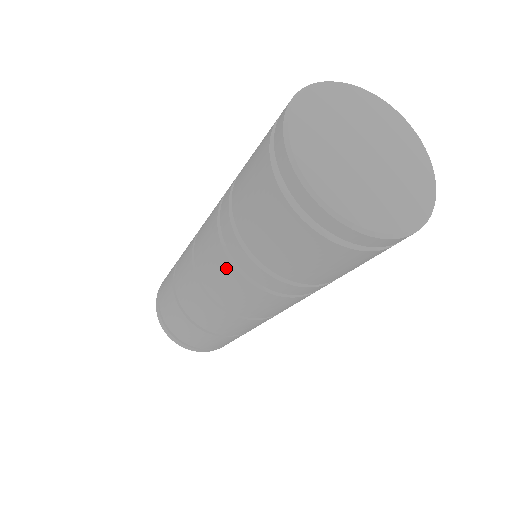
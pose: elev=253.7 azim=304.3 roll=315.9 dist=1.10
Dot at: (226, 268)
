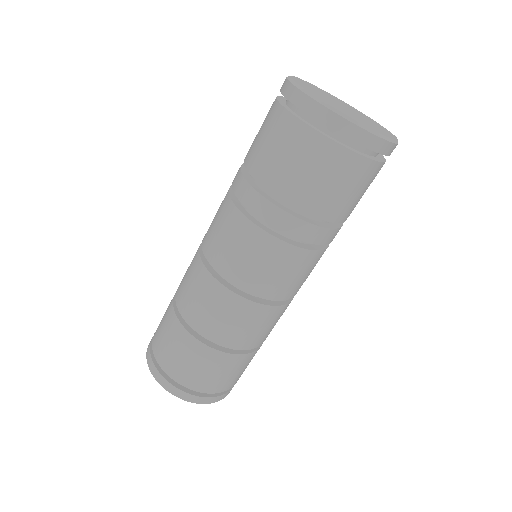
Dot at: (226, 209)
